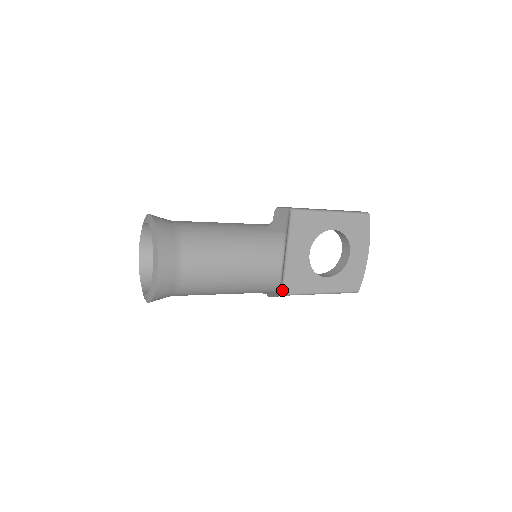
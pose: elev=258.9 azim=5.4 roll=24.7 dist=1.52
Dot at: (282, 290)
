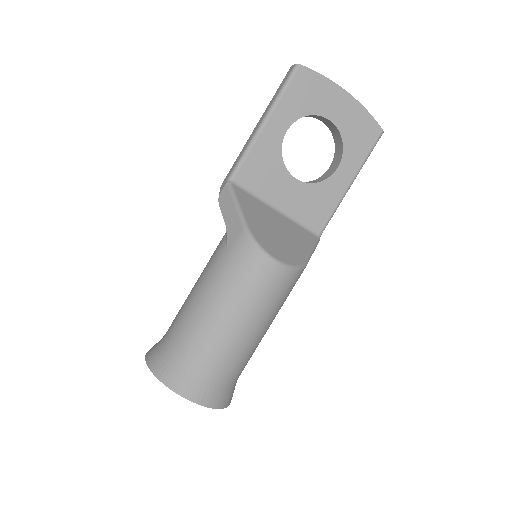
Dot at: (315, 233)
